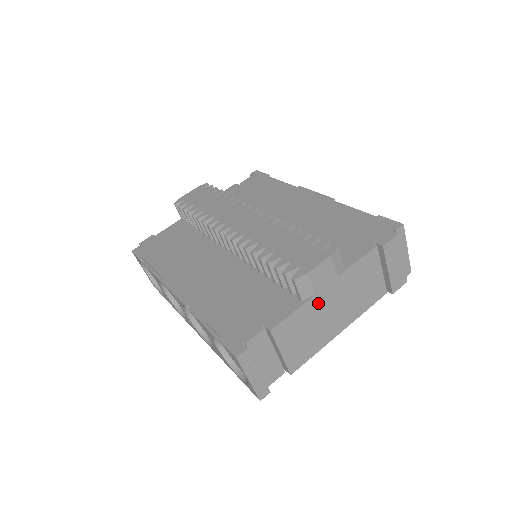
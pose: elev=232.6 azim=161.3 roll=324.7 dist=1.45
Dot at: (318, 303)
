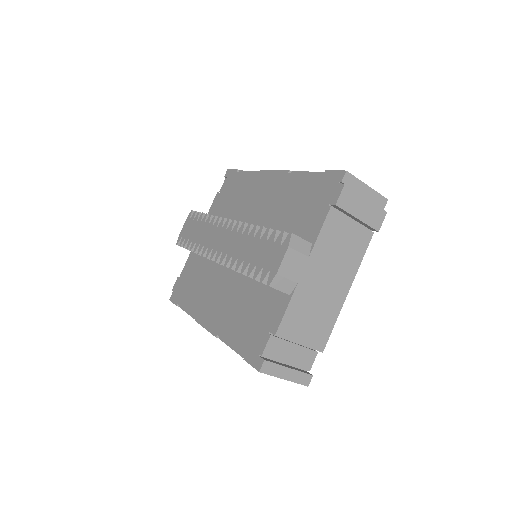
Dot at: (306, 287)
